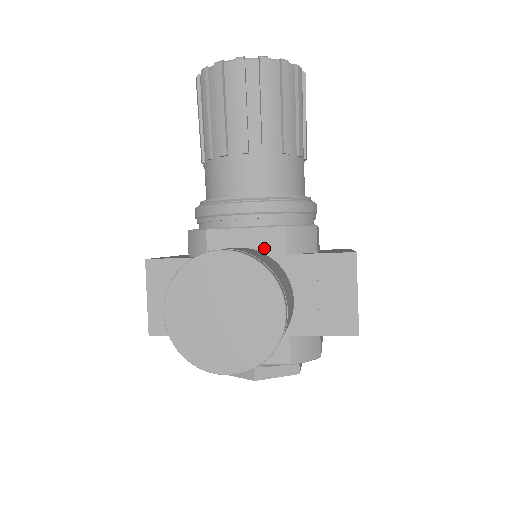
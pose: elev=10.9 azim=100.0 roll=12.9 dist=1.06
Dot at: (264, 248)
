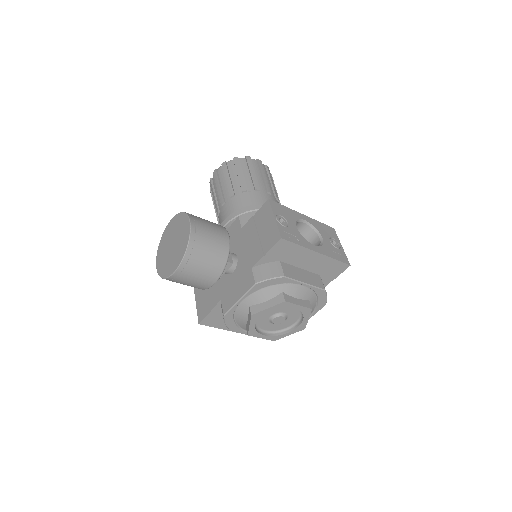
Dot at: (233, 234)
